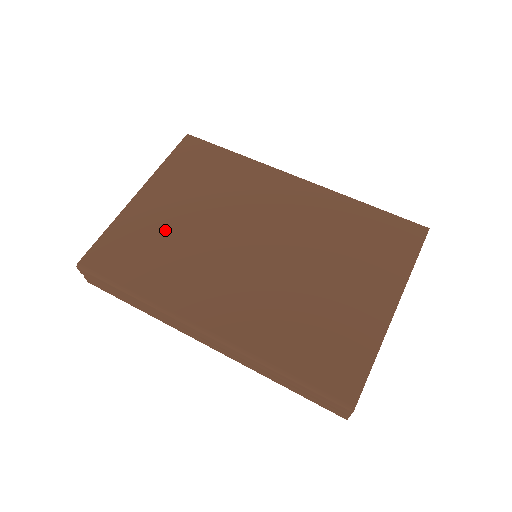
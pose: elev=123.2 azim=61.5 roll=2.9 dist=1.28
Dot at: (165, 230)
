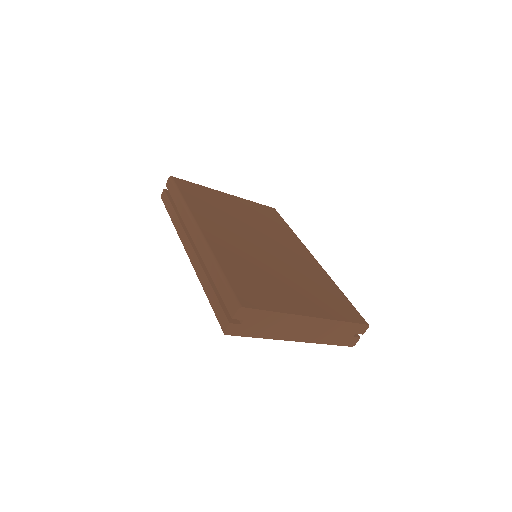
Dot at: (225, 206)
